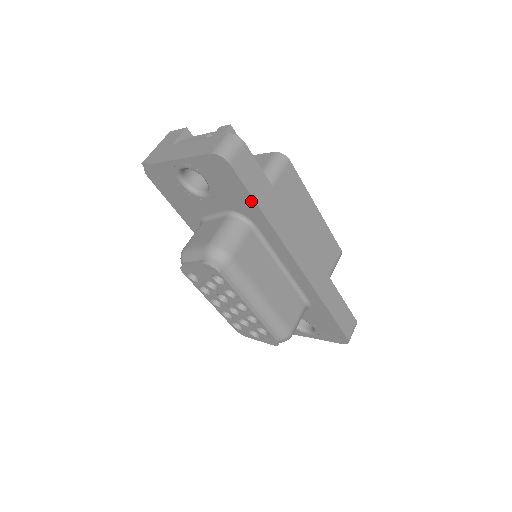
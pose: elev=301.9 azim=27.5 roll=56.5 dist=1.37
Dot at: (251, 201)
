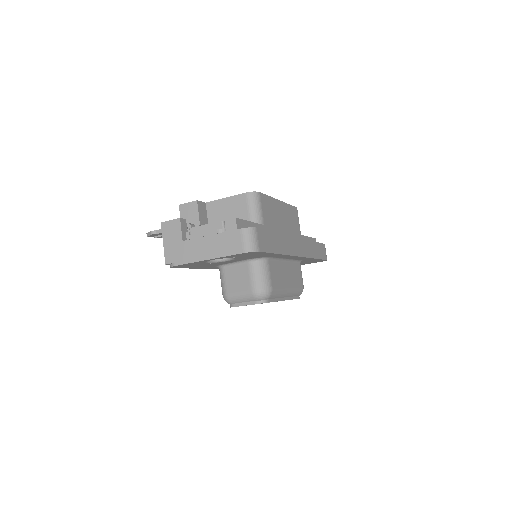
Dot at: (271, 254)
